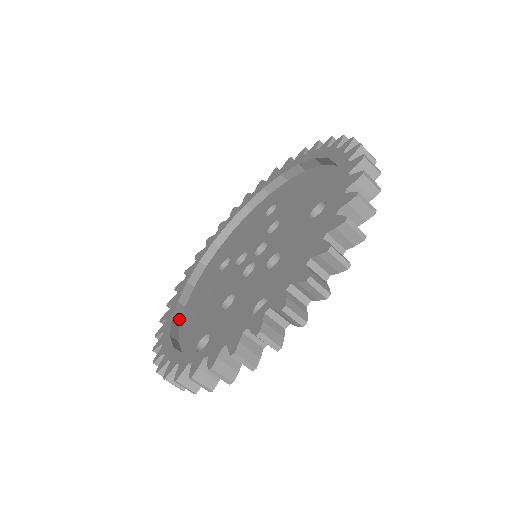
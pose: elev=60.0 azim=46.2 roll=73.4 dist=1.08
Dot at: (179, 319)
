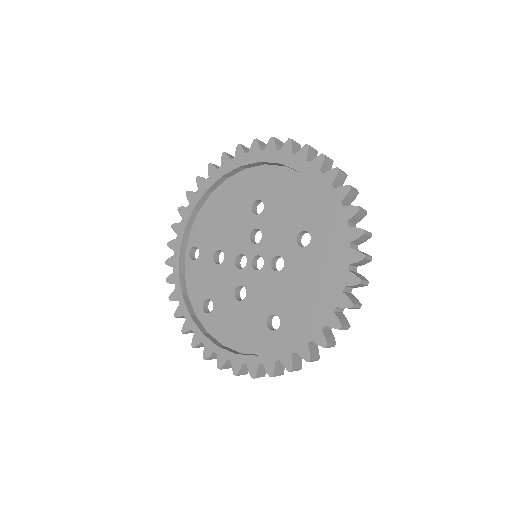
Dot at: (214, 189)
